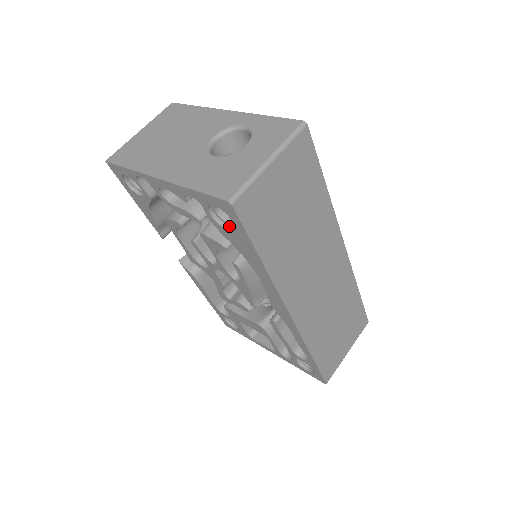
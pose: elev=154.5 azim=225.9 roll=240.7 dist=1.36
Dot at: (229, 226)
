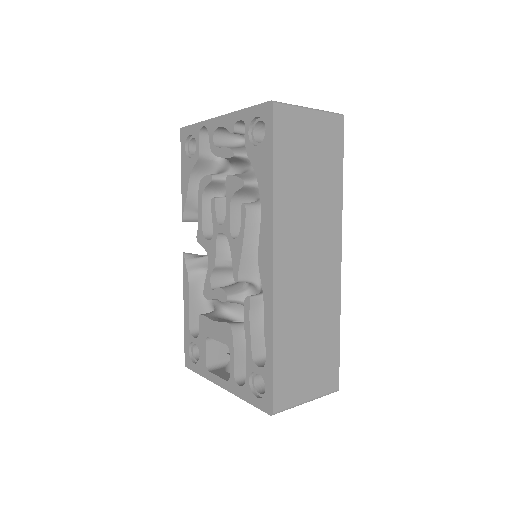
Dot at: (259, 146)
